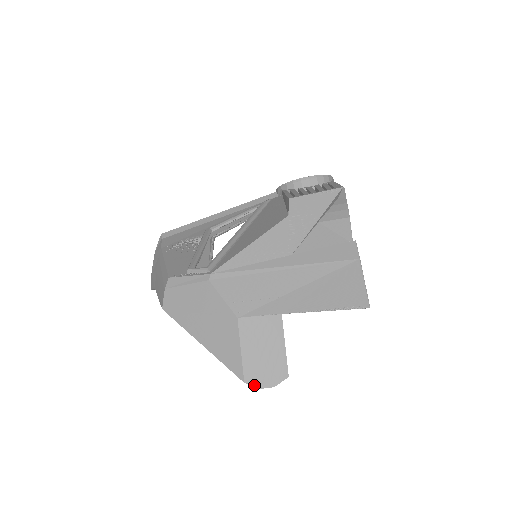
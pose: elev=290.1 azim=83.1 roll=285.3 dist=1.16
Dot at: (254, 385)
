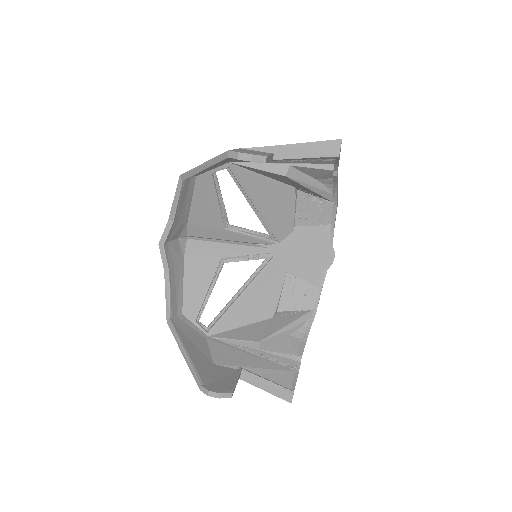
Dot at: (236, 152)
